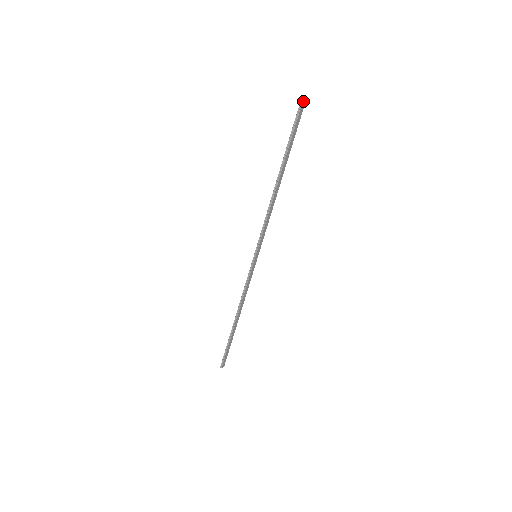
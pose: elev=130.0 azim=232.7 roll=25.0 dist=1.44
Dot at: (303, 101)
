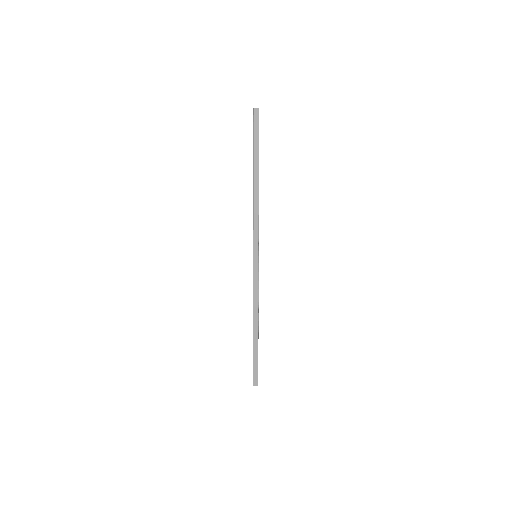
Dot at: (255, 108)
